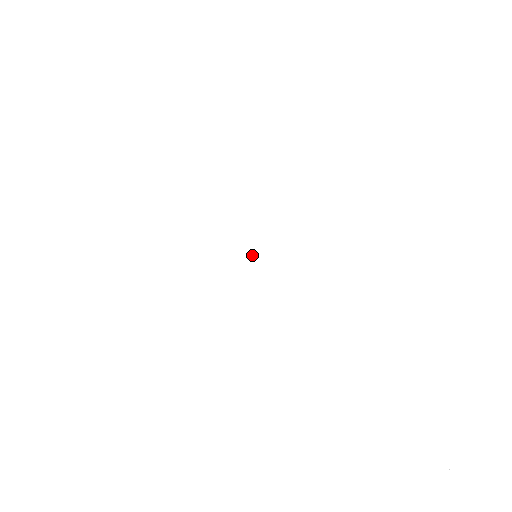
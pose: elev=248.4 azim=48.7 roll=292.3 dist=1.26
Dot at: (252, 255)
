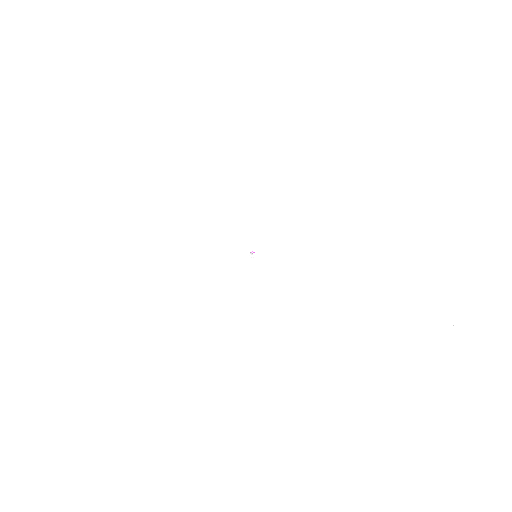
Dot at: (253, 258)
